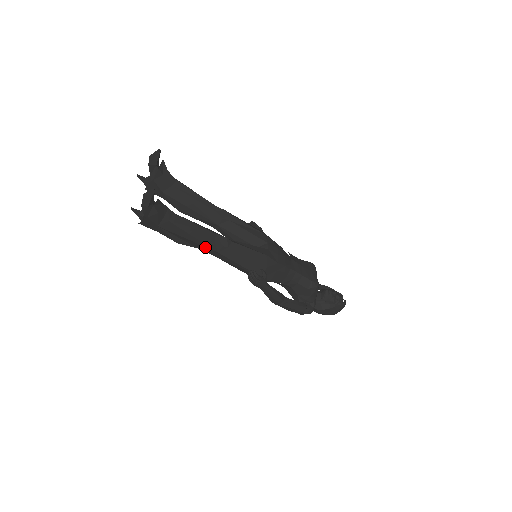
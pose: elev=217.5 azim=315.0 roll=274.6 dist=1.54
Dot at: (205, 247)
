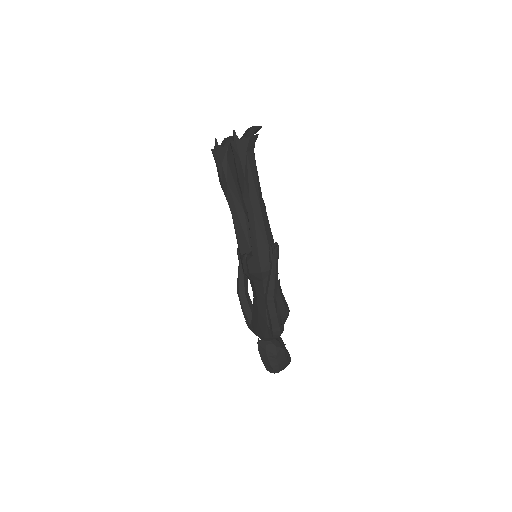
Dot at: (257, 197)
